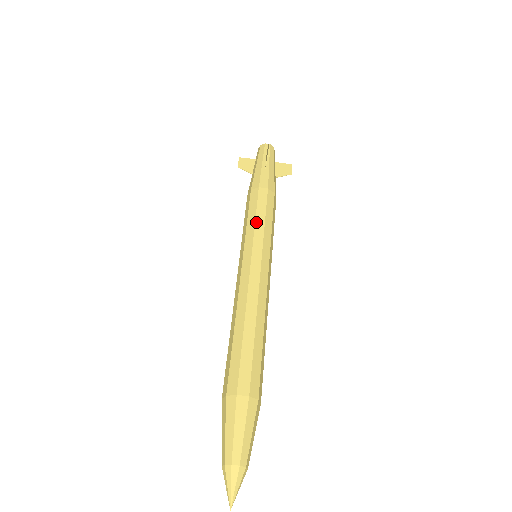
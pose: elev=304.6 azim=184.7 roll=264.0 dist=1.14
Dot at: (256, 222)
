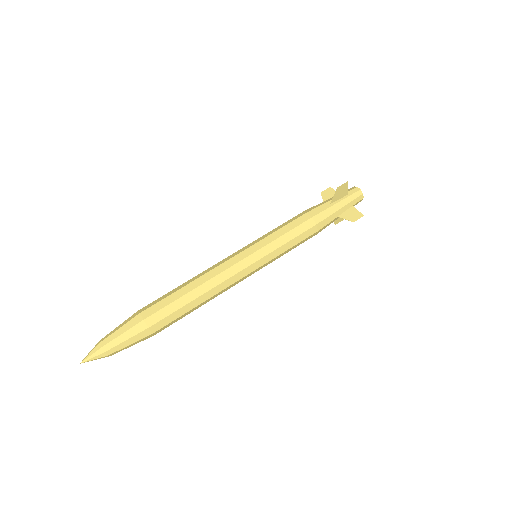
Dot at: (274, 233)
